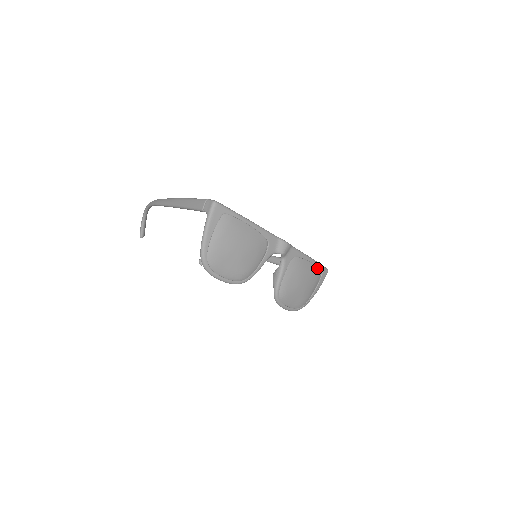
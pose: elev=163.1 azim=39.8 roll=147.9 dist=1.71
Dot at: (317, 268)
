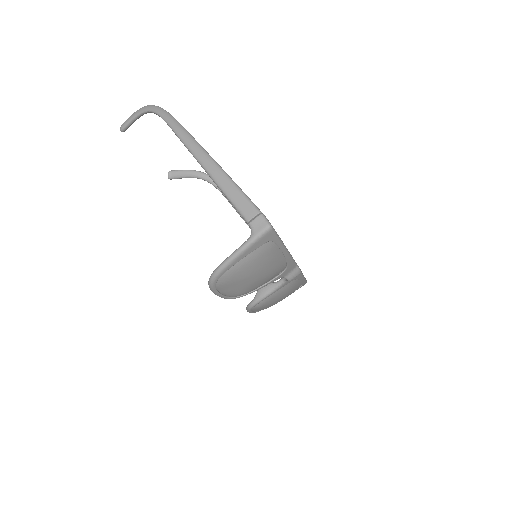
Dot at: (301, 284)
